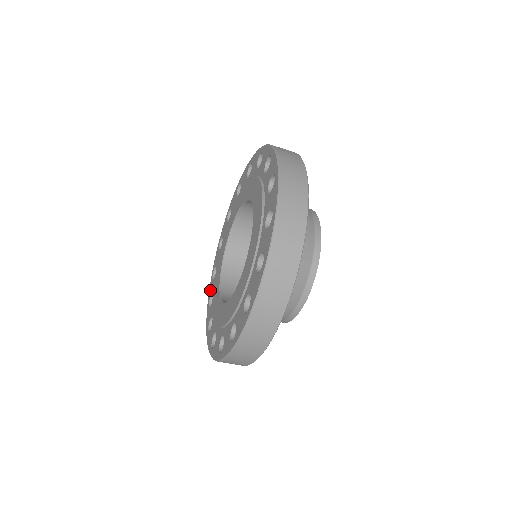
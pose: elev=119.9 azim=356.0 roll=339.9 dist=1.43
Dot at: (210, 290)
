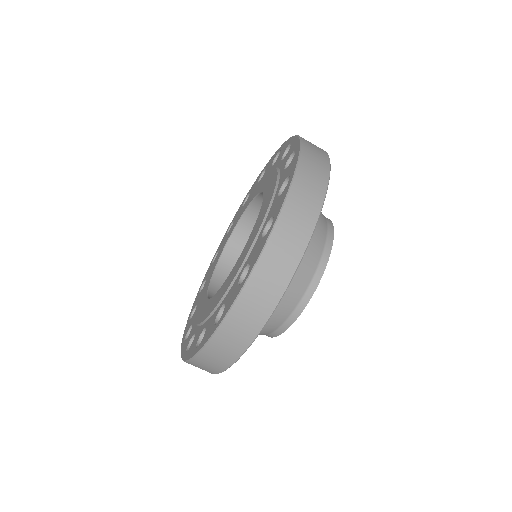
Dot at: (221, 242)
